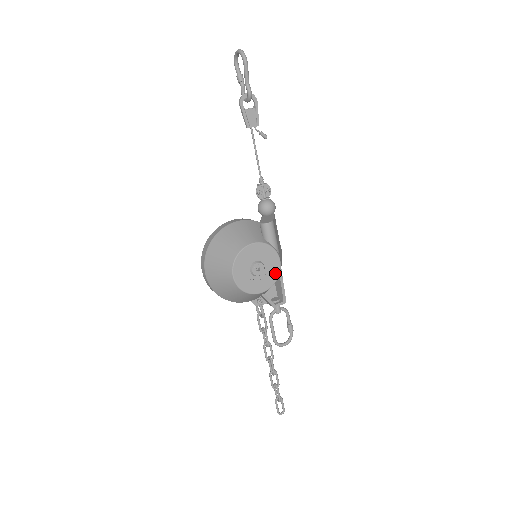
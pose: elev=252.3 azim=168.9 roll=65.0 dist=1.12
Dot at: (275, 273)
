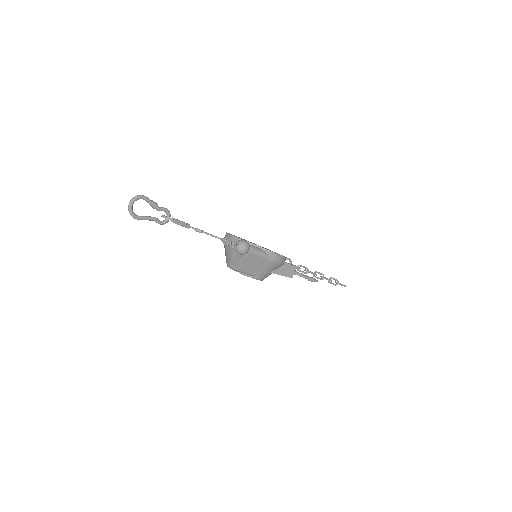
Dot at: occluded
